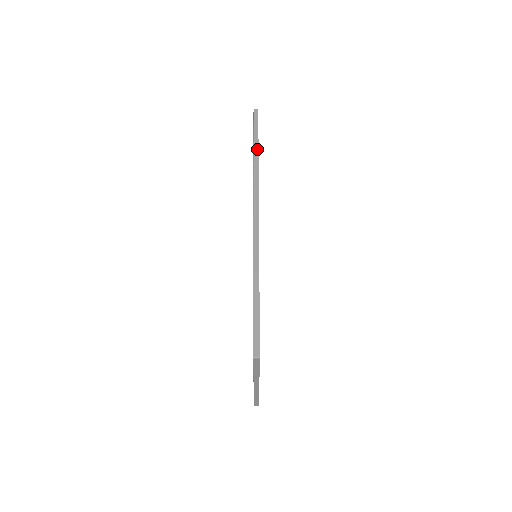
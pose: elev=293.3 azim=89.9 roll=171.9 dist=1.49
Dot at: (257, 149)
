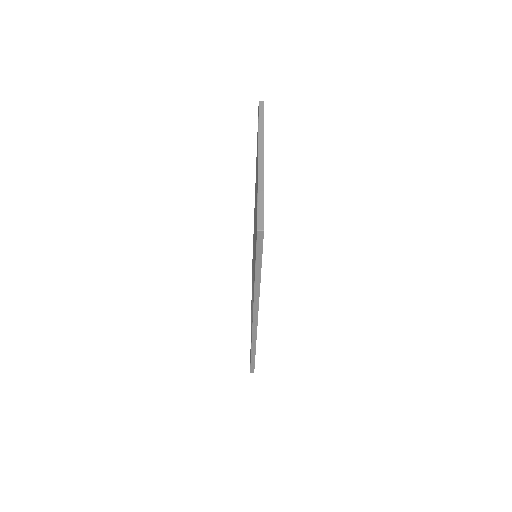
Dot at: (259, 276)
